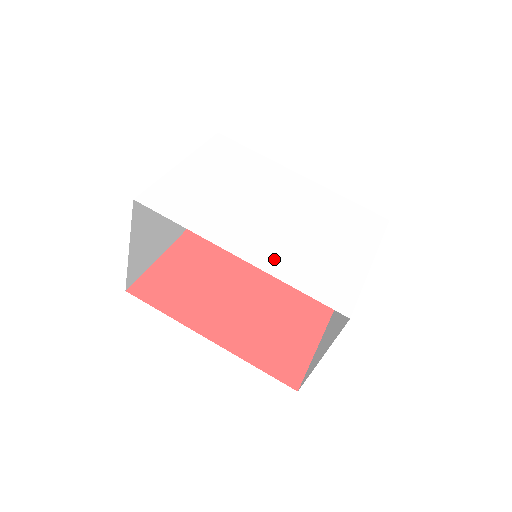
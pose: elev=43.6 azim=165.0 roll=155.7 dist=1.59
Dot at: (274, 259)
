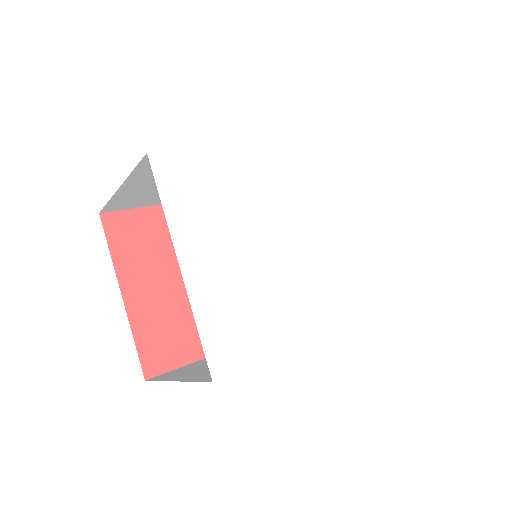
Dot at: (347, 301)
